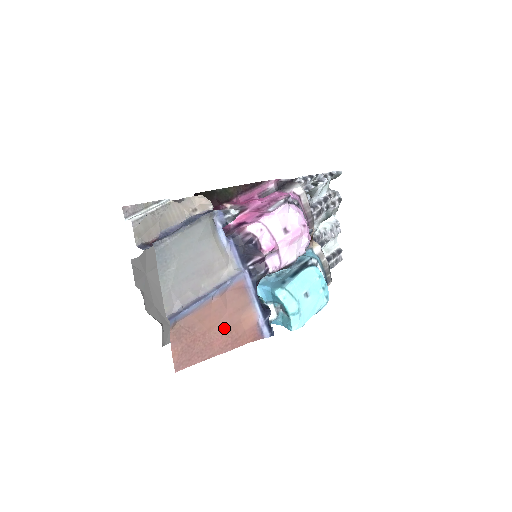
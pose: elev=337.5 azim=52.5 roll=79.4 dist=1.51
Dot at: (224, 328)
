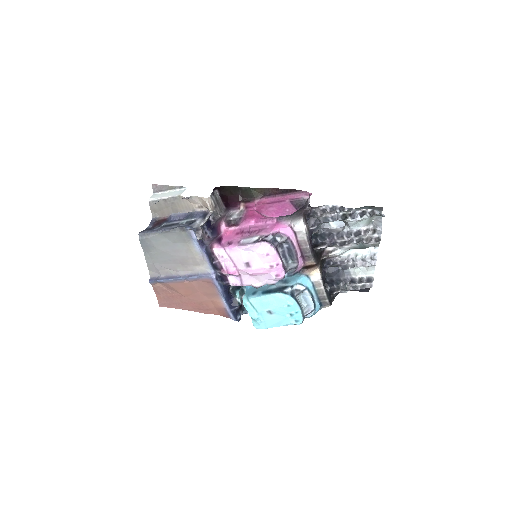
Dot at: (196, 299)
